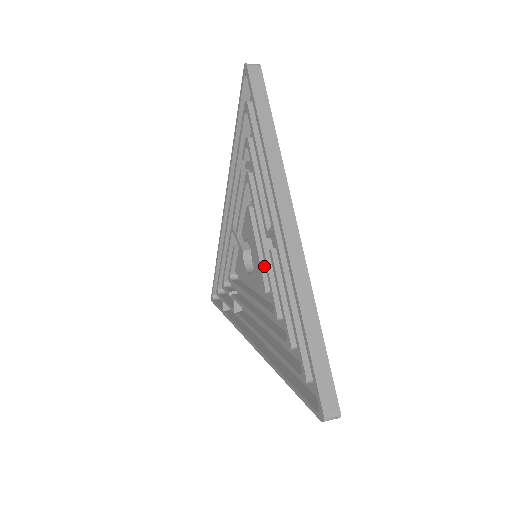
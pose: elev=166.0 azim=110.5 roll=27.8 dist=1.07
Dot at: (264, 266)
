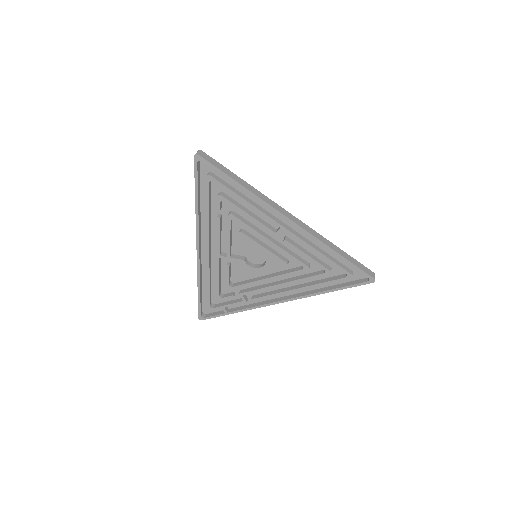
Dot at: (276, 254)
